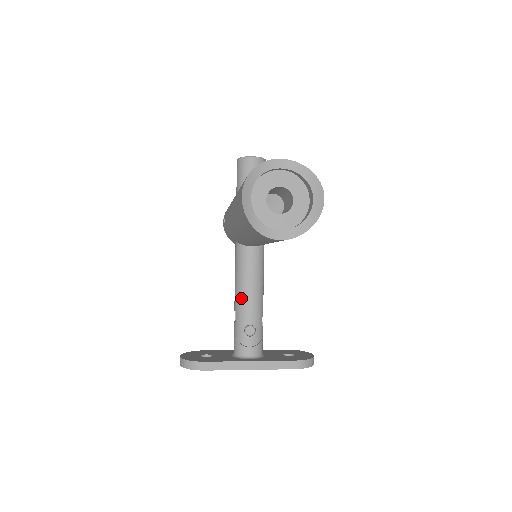
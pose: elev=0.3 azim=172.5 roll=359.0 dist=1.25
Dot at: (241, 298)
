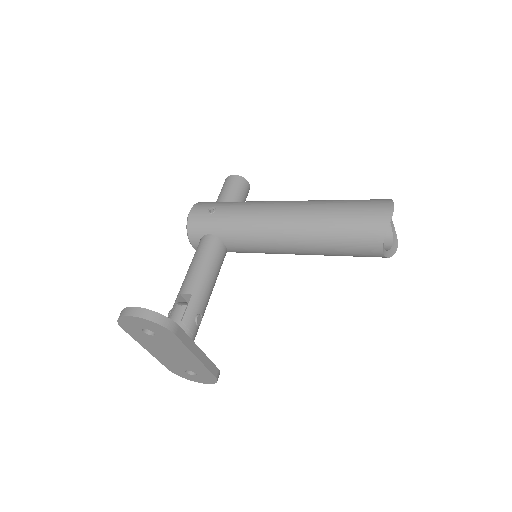
Dot at: (204, 285)
